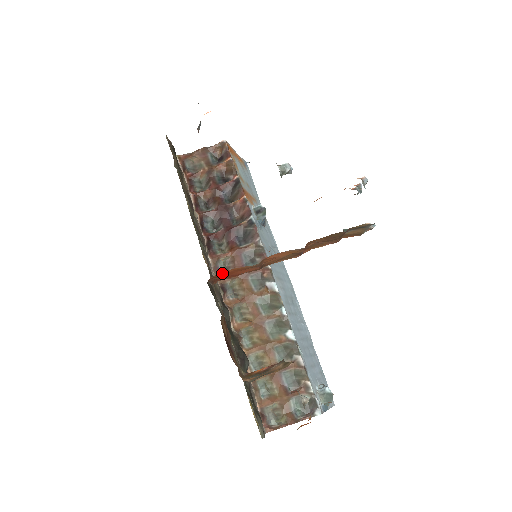
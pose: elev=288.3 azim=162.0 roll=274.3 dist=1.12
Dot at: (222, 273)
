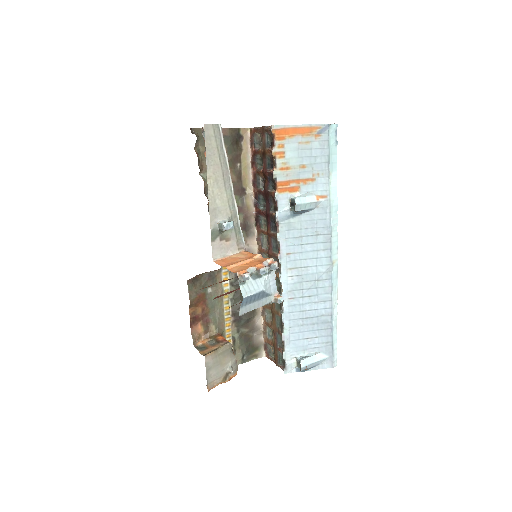
Dot at: occluded
